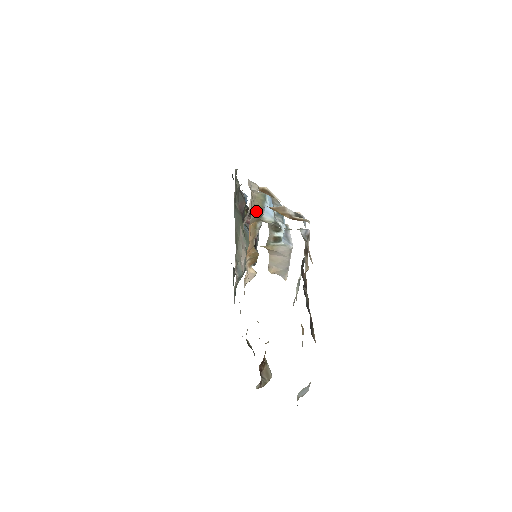
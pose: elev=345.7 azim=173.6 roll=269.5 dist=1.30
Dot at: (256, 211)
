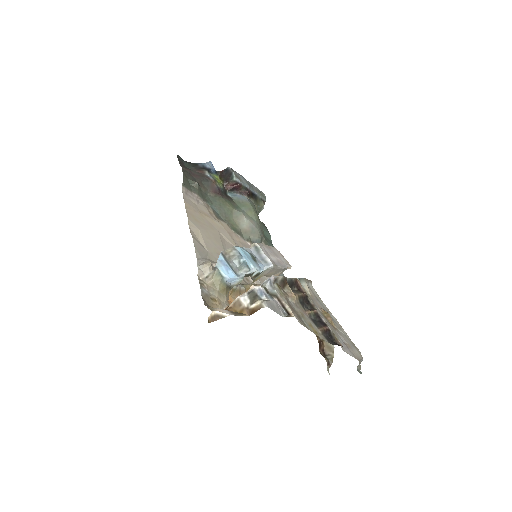
Dot at: (223, 292)
